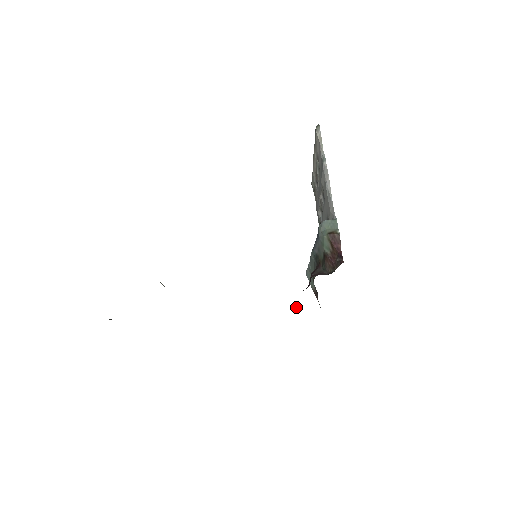
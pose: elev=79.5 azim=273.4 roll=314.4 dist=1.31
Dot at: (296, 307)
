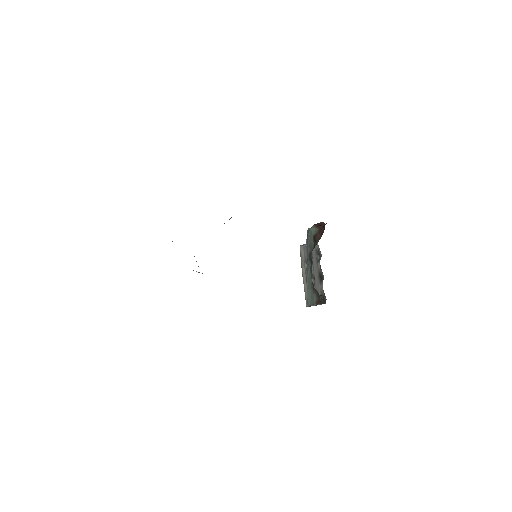
Dot at: occluded
